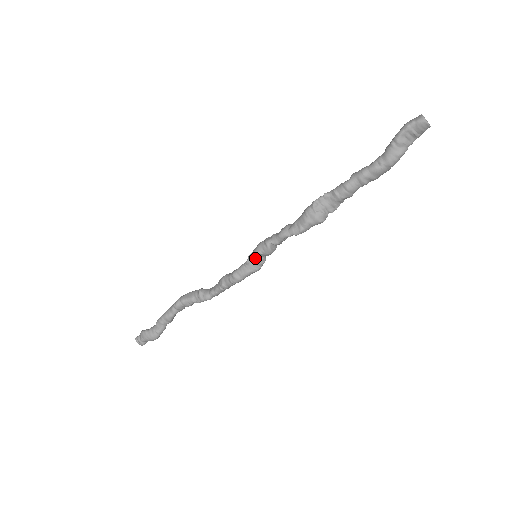
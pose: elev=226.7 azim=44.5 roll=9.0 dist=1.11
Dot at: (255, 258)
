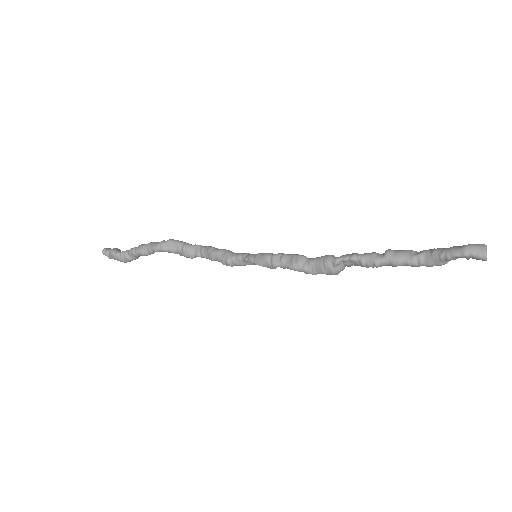
Dot at: (256, 263)
